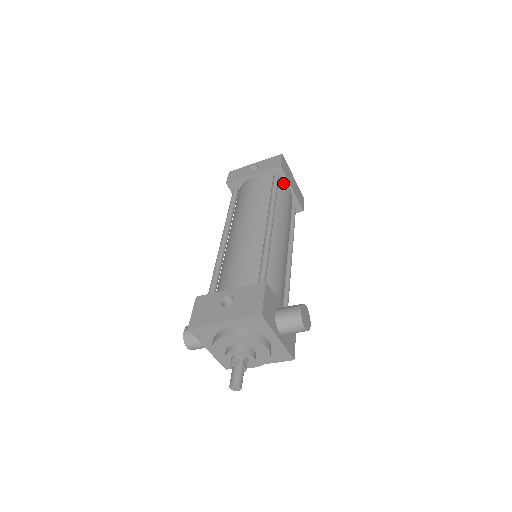
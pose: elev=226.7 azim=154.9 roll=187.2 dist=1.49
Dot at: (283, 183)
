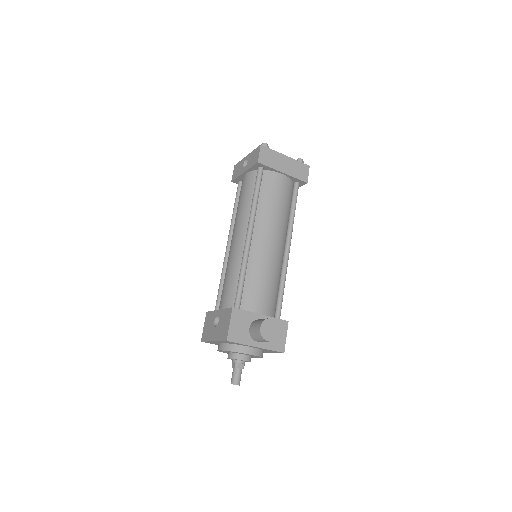
Dot at: (270, 173)
